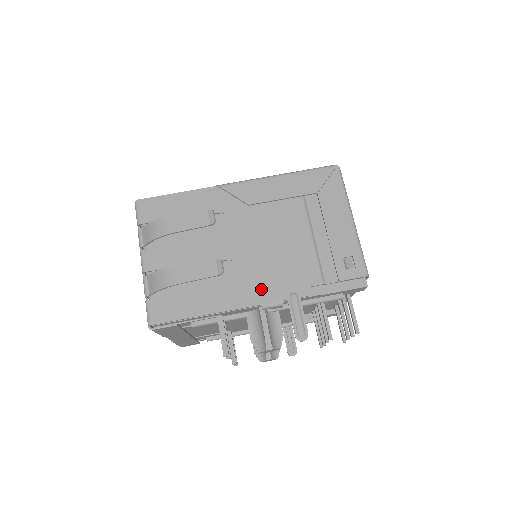
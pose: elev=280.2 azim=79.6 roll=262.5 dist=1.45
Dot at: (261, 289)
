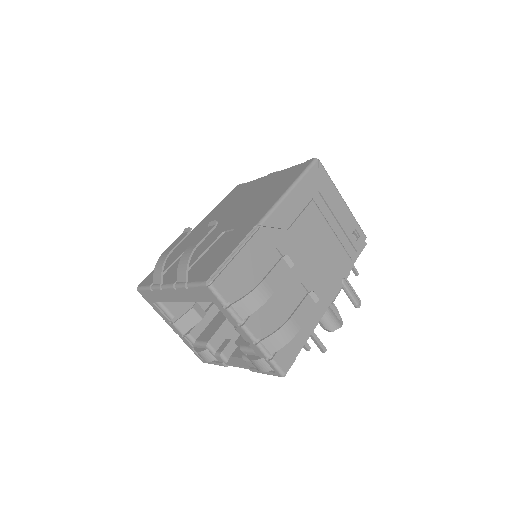
Dot at: (327, 291)
